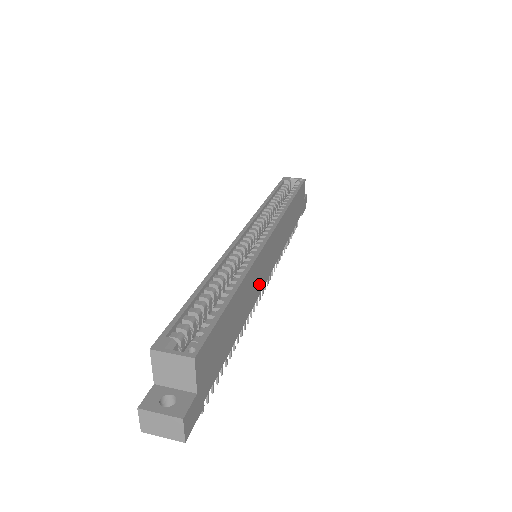
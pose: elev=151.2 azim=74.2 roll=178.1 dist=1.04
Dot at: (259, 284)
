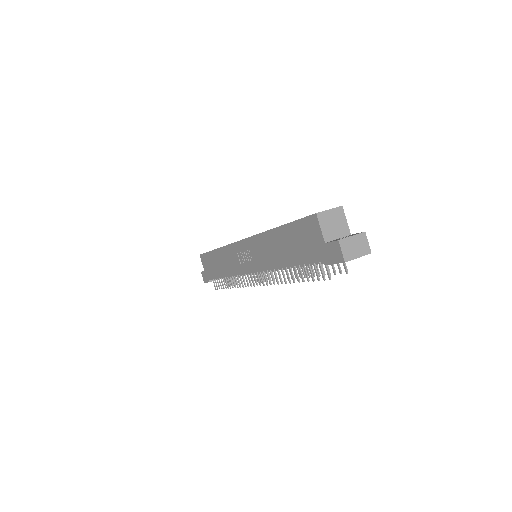
Dot at: occluded
